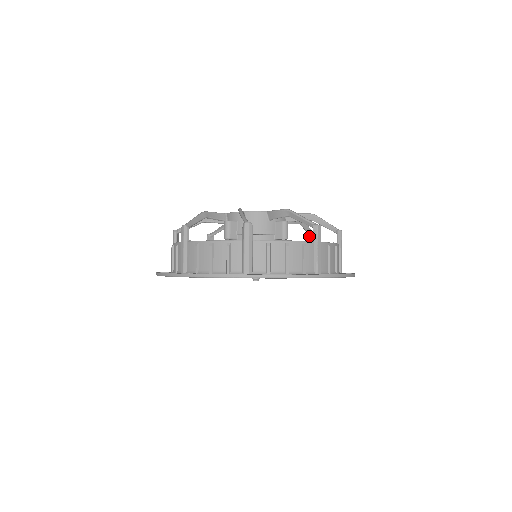
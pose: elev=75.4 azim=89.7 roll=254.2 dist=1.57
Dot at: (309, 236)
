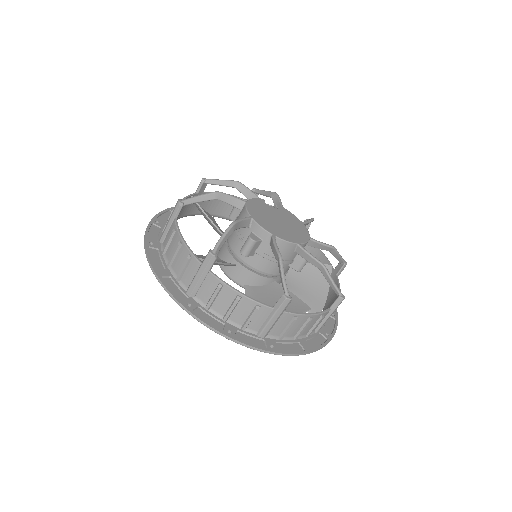
Dot at: occluded
